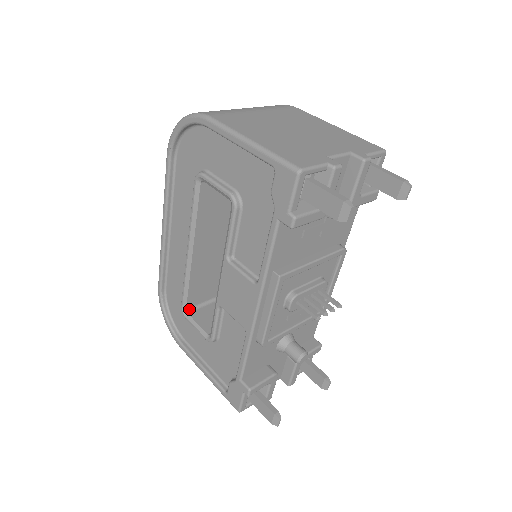
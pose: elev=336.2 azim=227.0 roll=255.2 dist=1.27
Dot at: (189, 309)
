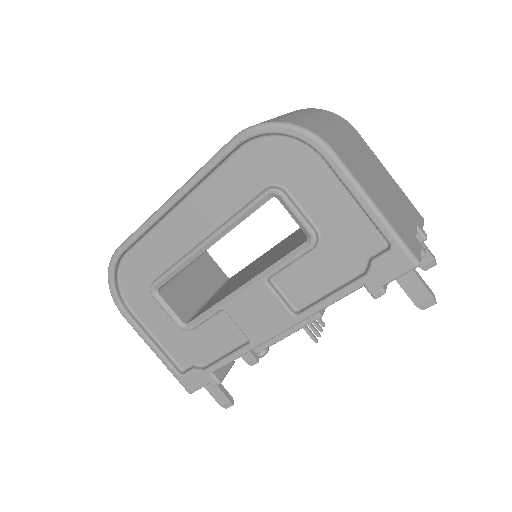
Dot at: (160, 288)
